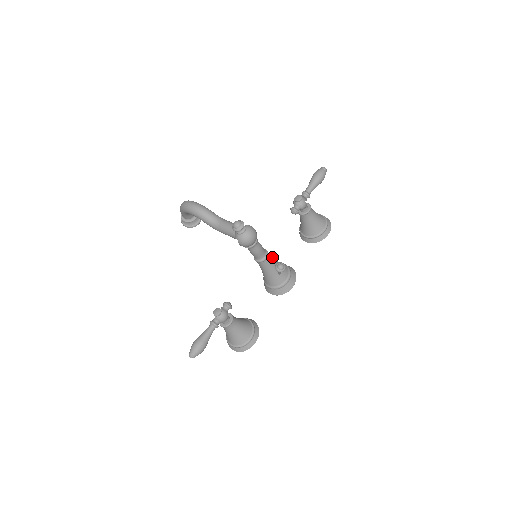
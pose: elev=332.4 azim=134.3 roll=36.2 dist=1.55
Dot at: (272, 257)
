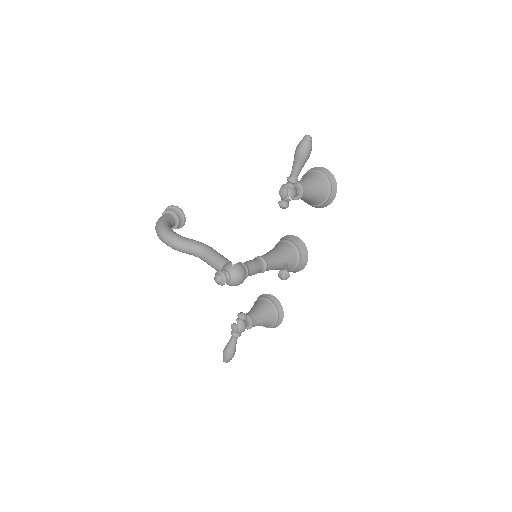
Dot at: (273, 257)
